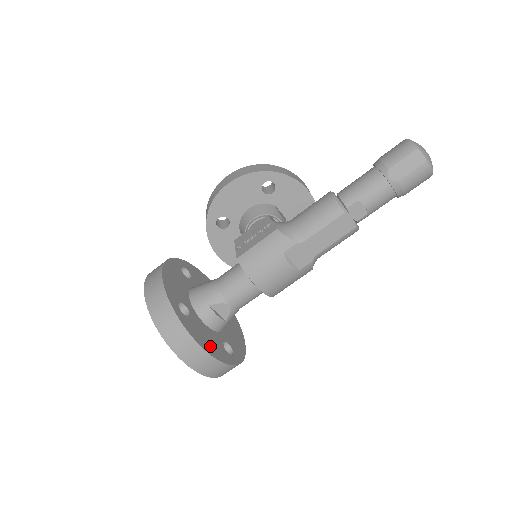
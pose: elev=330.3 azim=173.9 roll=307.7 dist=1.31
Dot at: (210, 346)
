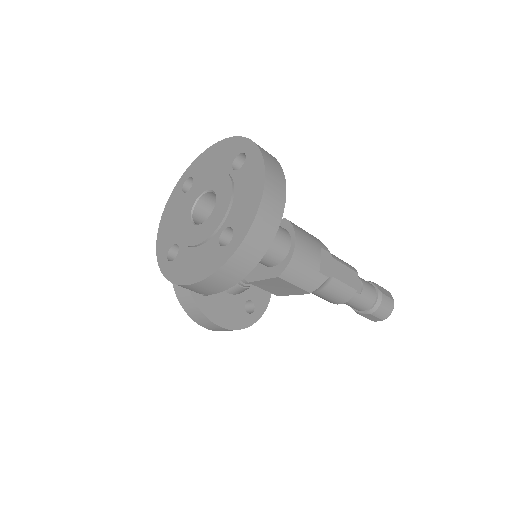
Dot at: occluded
